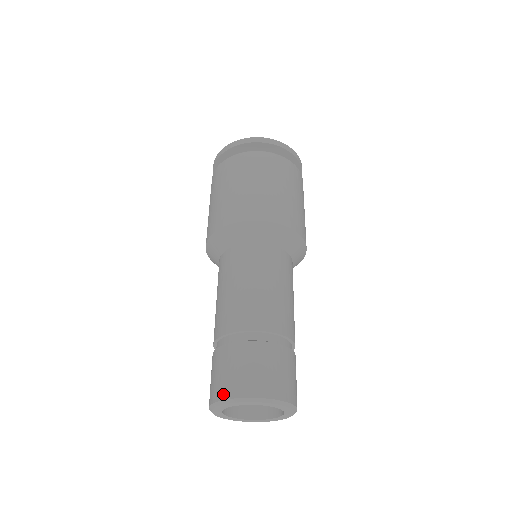
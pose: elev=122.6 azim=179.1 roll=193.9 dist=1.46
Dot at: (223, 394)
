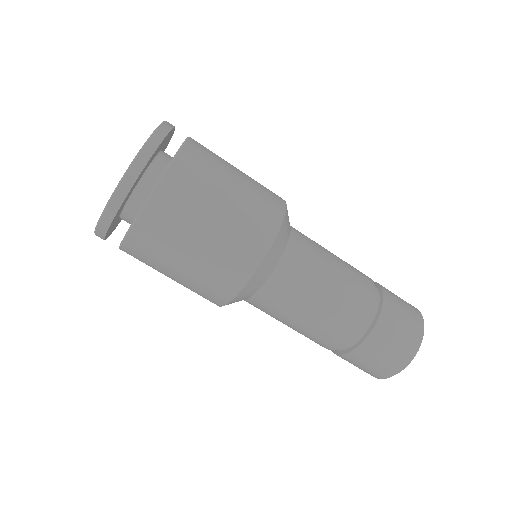
Dot at: (411, 354)
